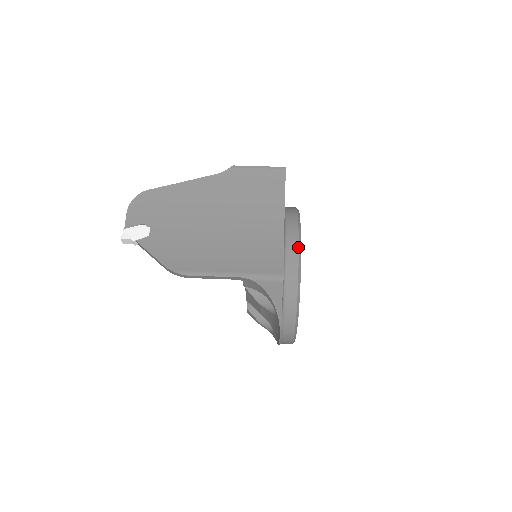
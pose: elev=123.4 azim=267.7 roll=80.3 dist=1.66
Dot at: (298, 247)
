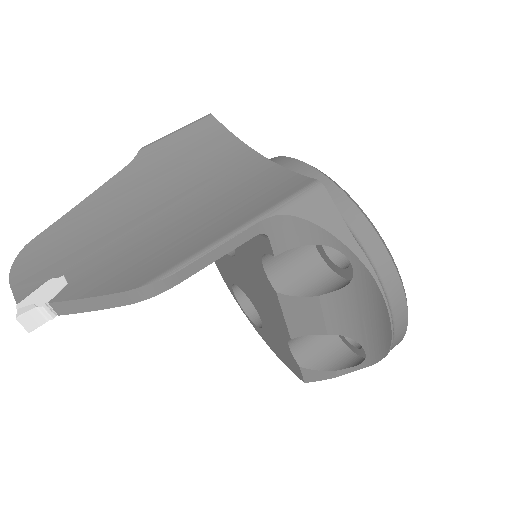
Dot at: (302, 162)
